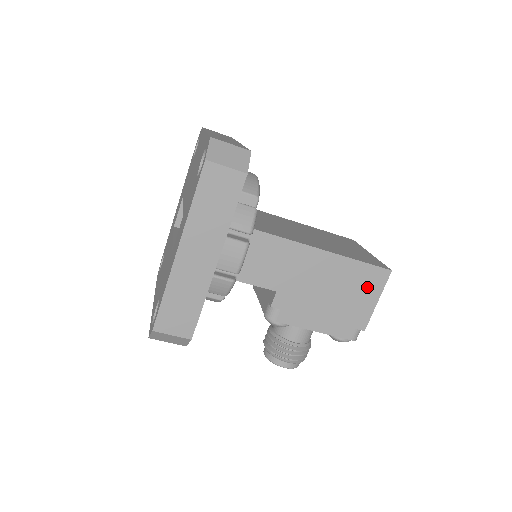
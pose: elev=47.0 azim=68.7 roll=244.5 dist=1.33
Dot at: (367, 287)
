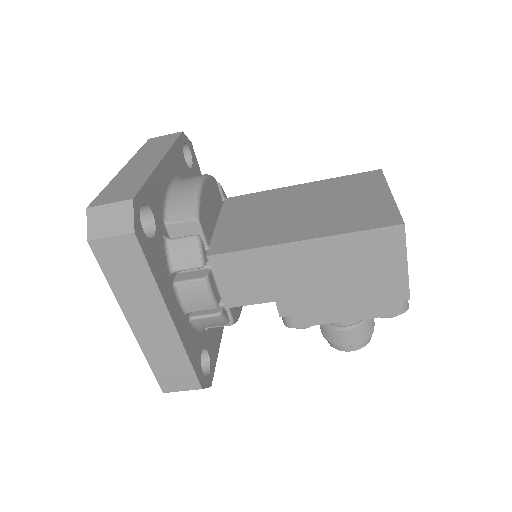
Dot at: (382, 255)
